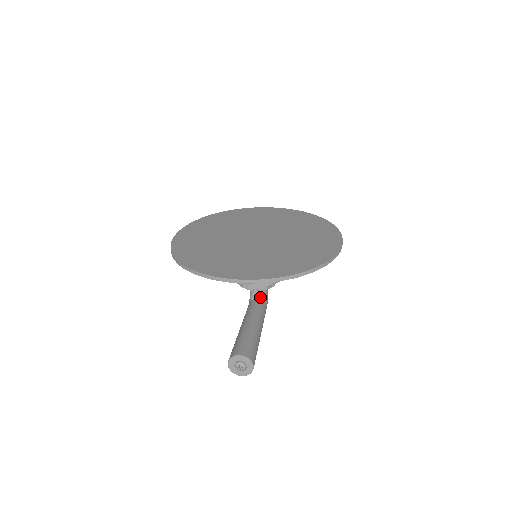
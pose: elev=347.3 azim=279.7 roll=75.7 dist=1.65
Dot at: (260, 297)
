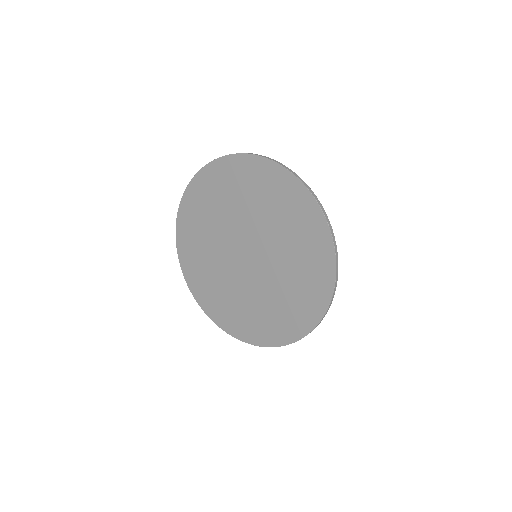
Dot at: occluded
